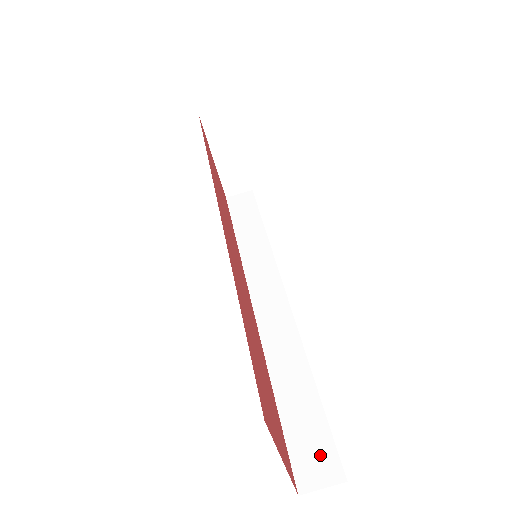
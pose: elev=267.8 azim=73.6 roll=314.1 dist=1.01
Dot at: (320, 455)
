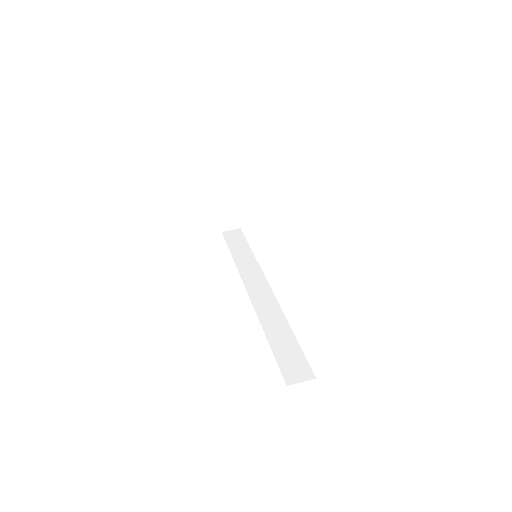
Dot at: (299, 367)
